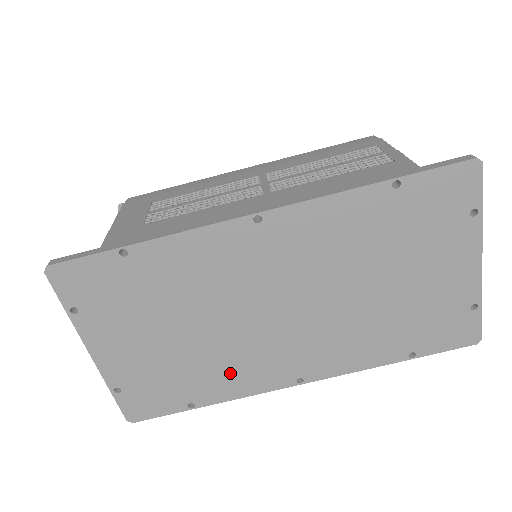
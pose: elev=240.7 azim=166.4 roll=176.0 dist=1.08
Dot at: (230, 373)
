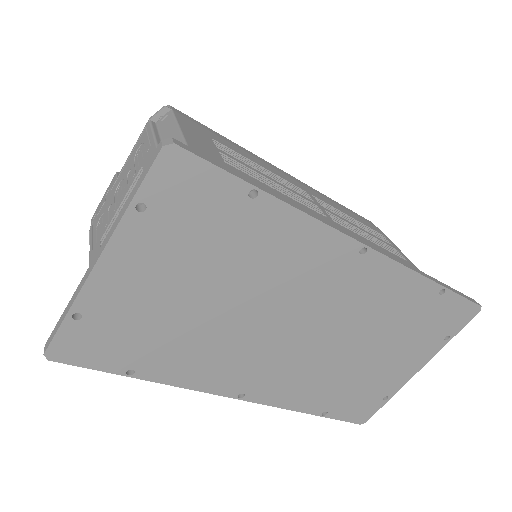
Dot at: (200, 360)
